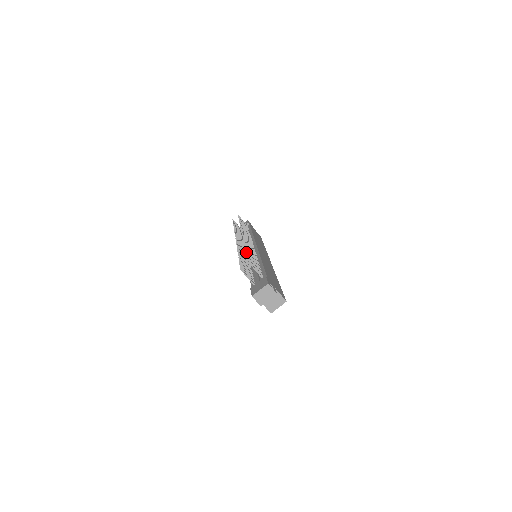
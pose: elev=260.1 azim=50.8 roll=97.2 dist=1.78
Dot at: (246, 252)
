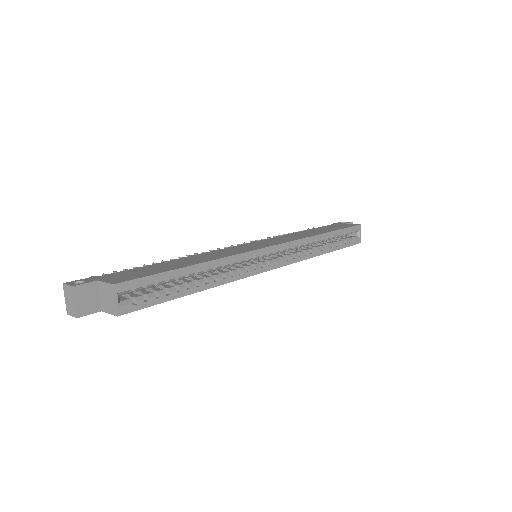
Dot at: occluded
